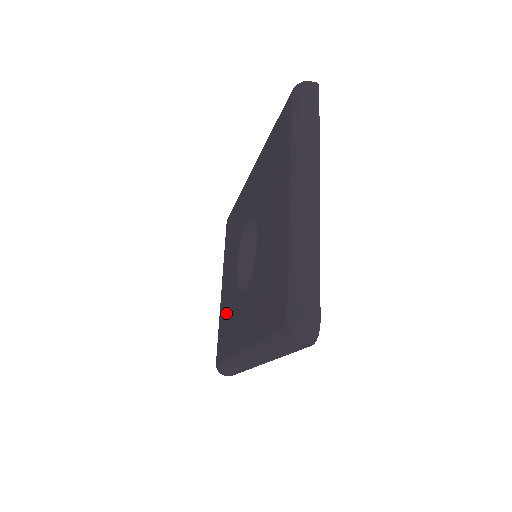
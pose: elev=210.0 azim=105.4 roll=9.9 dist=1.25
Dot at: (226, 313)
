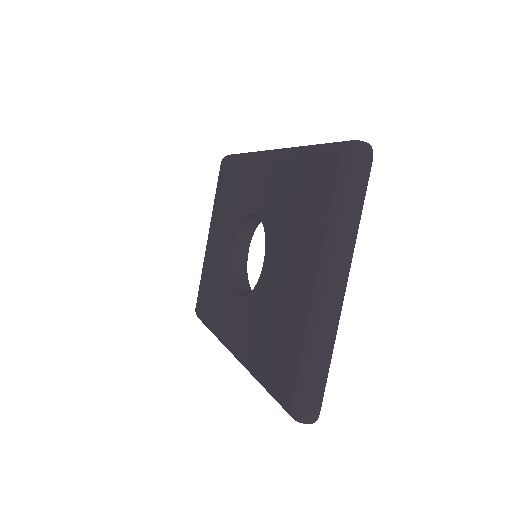
Dot at: (213, 278)
